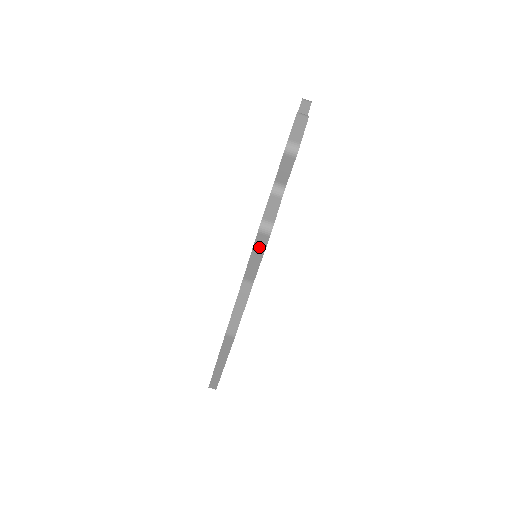
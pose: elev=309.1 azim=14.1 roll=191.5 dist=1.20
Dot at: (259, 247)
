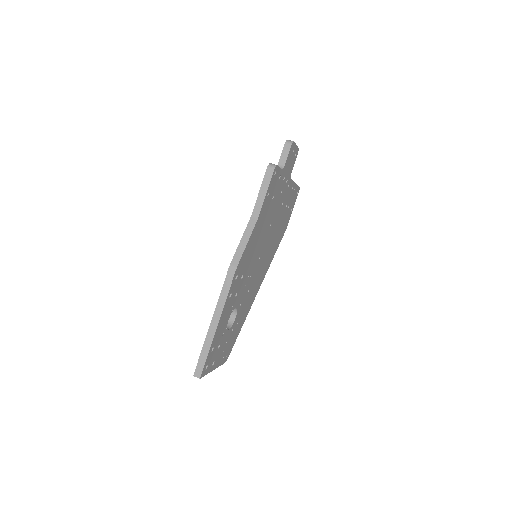
Dot at: (266, 181)
